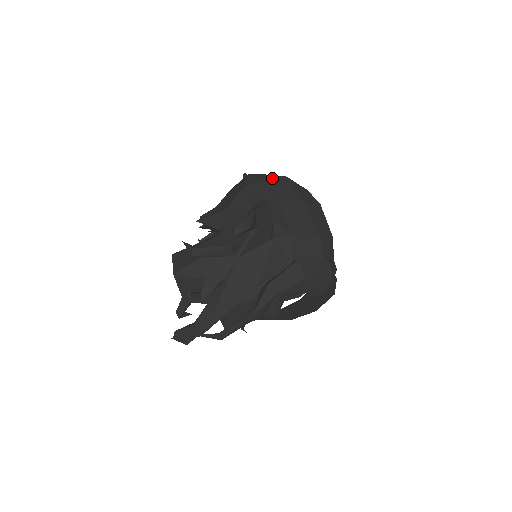
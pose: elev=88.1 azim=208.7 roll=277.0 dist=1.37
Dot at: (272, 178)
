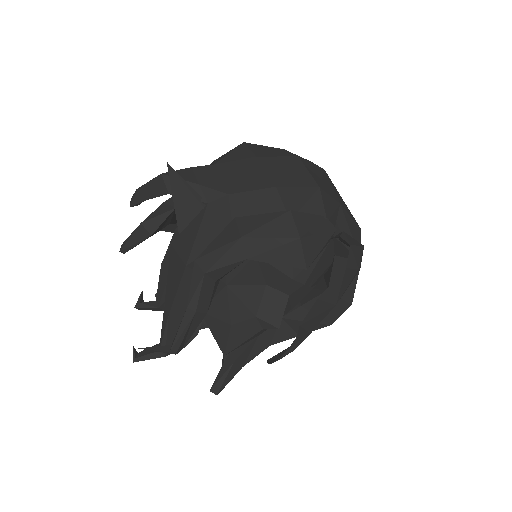
Dot at: (228, 152)
